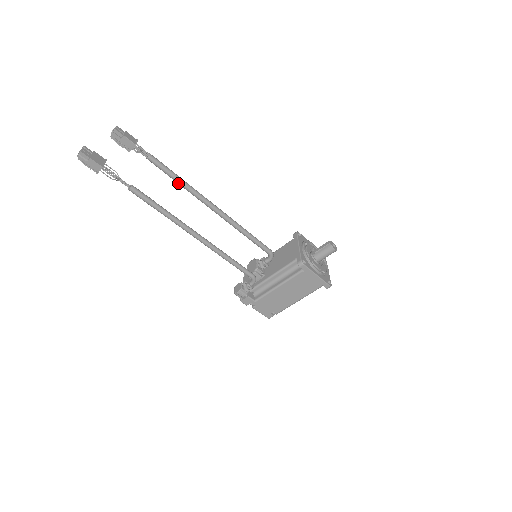
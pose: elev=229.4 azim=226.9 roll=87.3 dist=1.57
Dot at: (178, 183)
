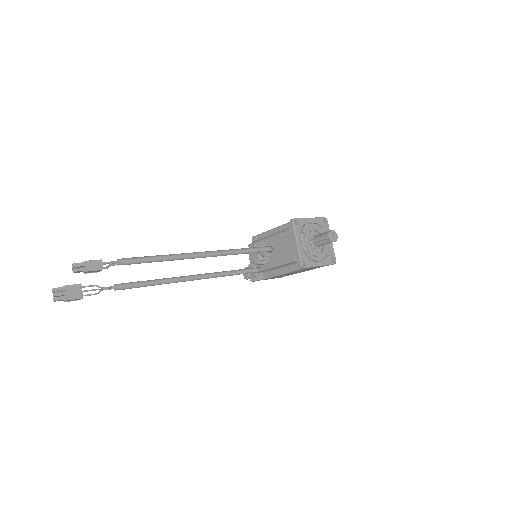
Dot at: (158, 261)
